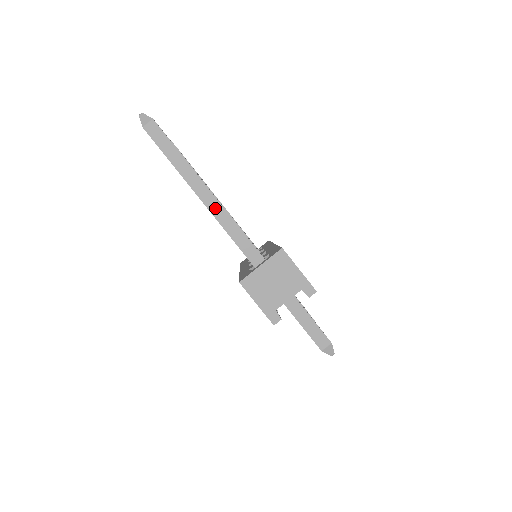
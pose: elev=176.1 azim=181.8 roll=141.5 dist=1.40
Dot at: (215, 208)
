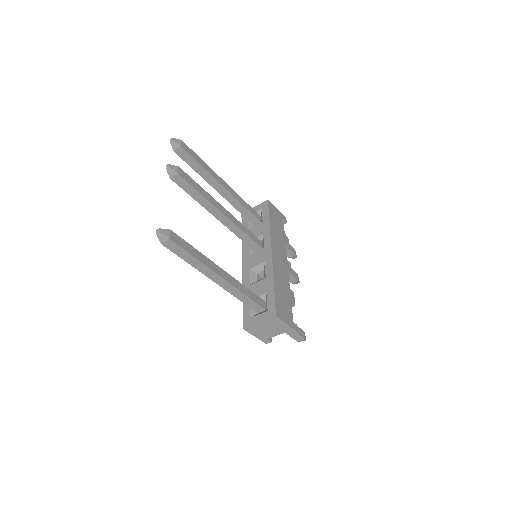
Dot at: (225, 285)
